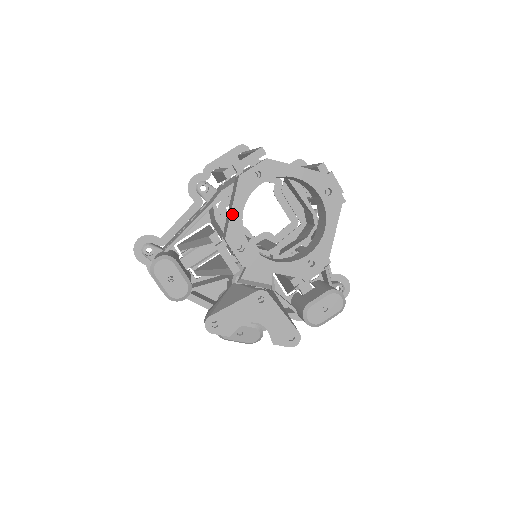
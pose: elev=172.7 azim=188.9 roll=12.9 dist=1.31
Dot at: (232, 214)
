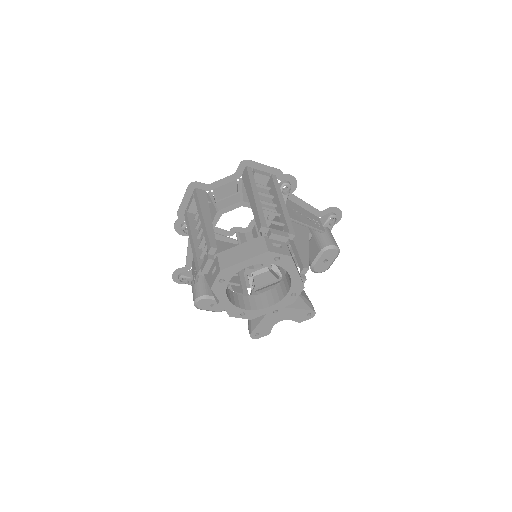
Dot at: (223, 305)
